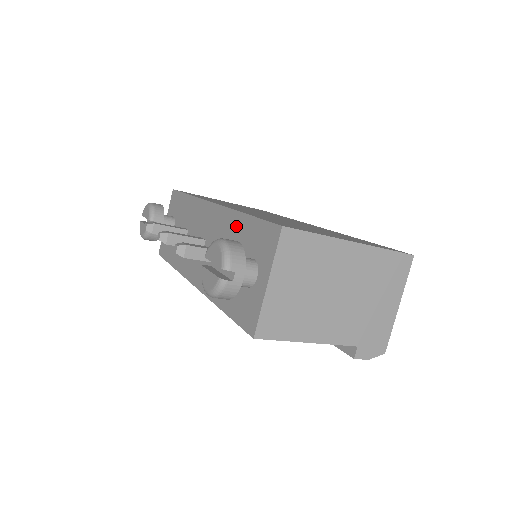
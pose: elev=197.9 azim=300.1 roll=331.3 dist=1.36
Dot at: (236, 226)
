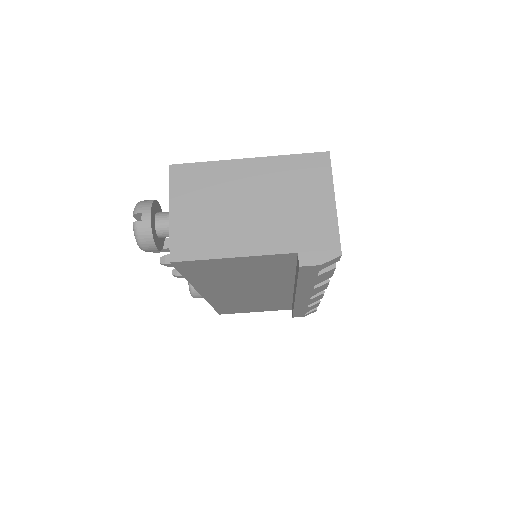
Dot at: occluded
